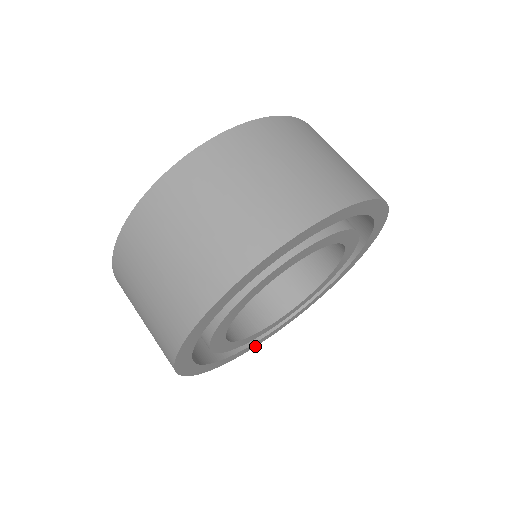
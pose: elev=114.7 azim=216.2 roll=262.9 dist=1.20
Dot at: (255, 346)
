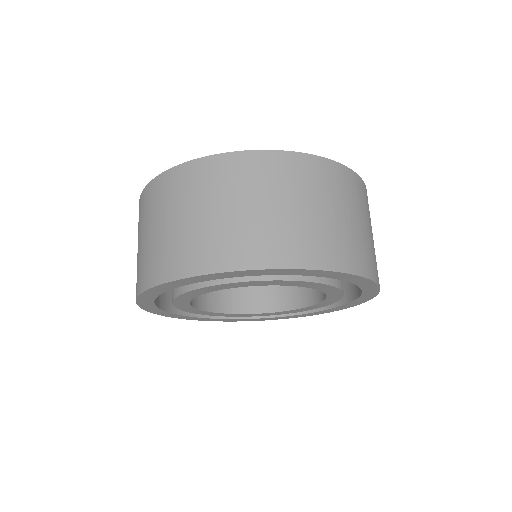
Dot at: (157, 314)
